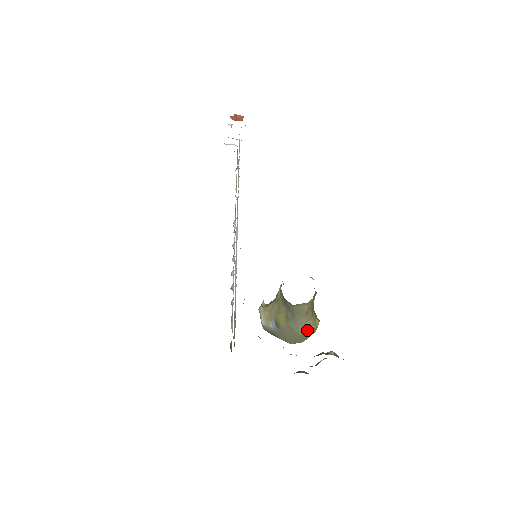
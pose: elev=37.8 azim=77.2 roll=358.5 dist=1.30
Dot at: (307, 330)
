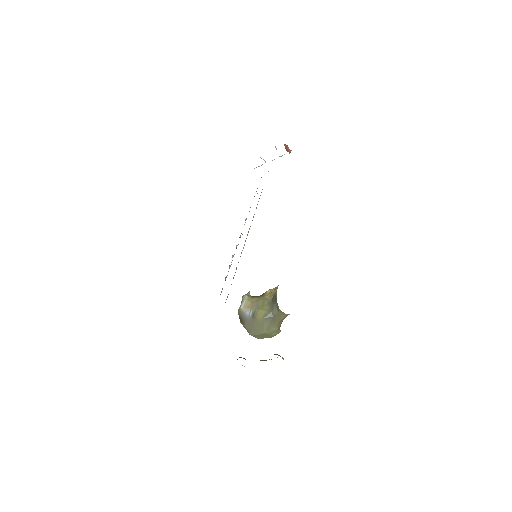
Dot at: (271, 333)
